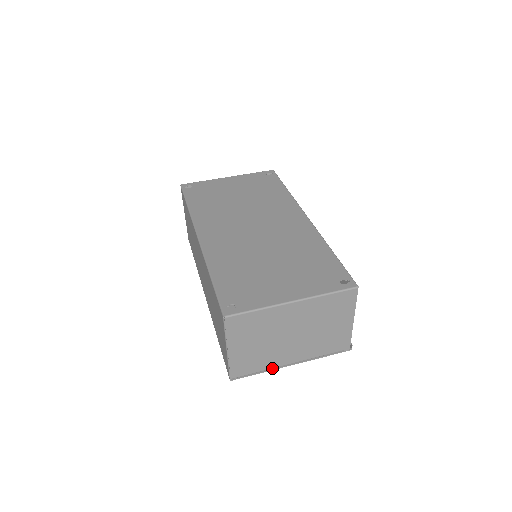
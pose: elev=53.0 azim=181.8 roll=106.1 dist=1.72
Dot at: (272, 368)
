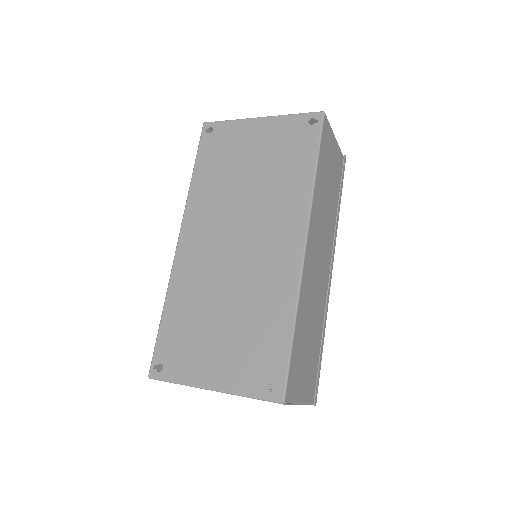
Dot at: occluded
